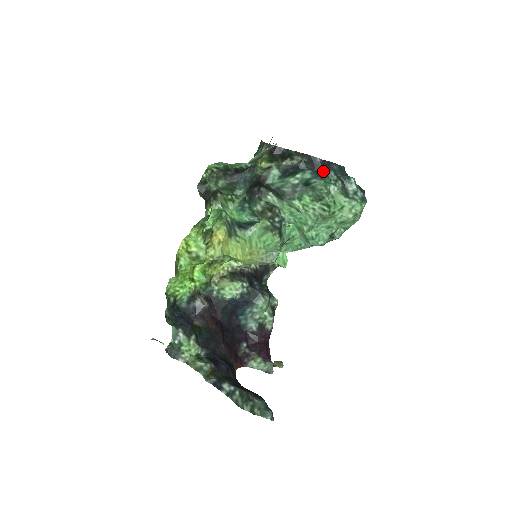
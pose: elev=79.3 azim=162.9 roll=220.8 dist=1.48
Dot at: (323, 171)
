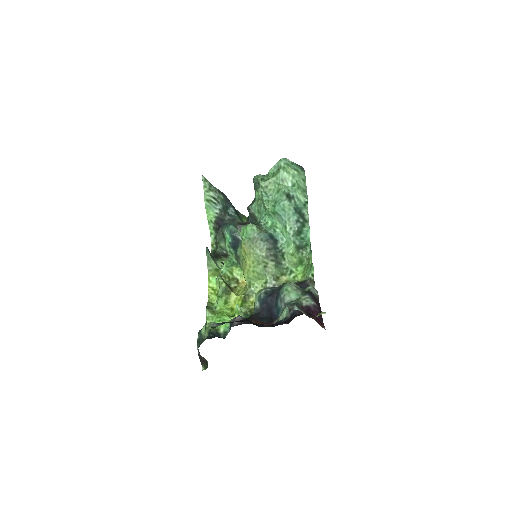
Dot at: occluded
